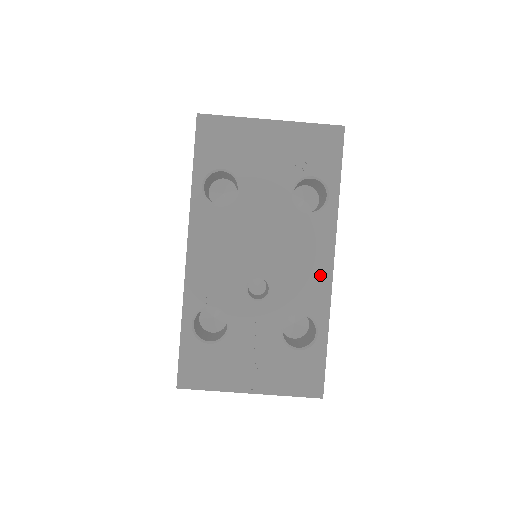
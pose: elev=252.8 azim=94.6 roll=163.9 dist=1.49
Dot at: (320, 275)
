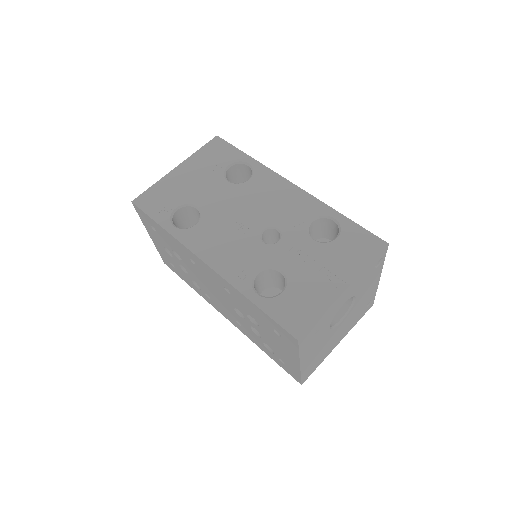
Dot at: (294, 195)
